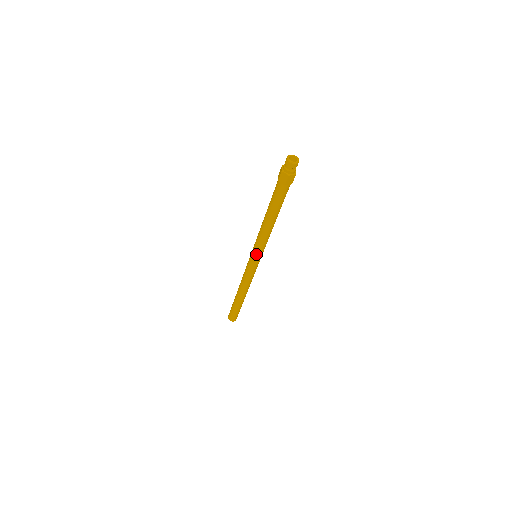
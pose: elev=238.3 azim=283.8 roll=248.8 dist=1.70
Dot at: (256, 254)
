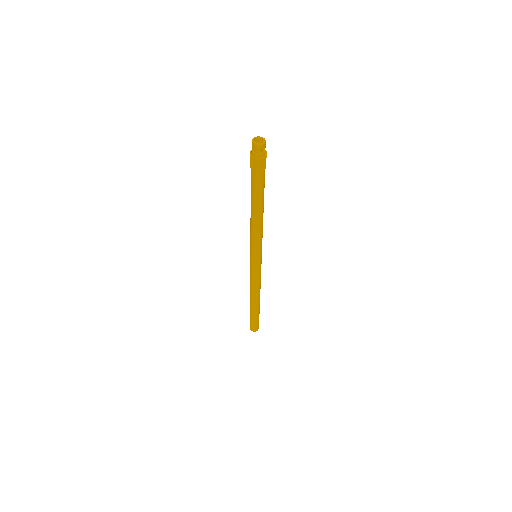
Dot at: (254, 254)
